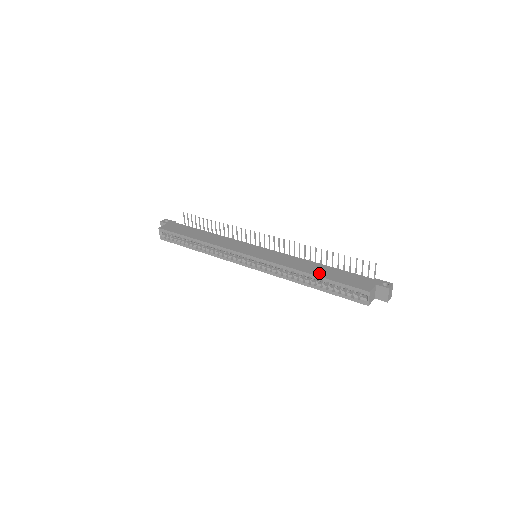
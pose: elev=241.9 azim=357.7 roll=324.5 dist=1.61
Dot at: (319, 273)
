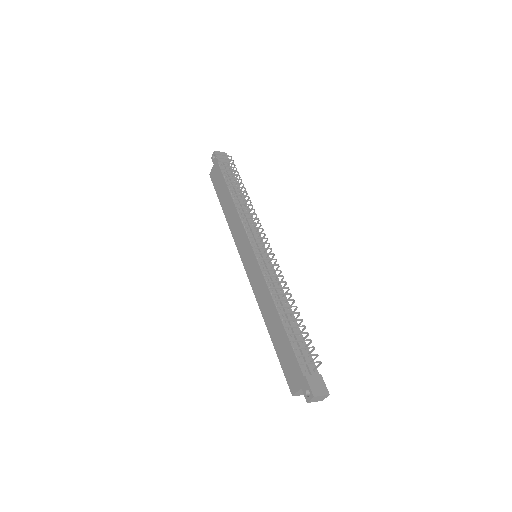
Dot at: (273, 334)
